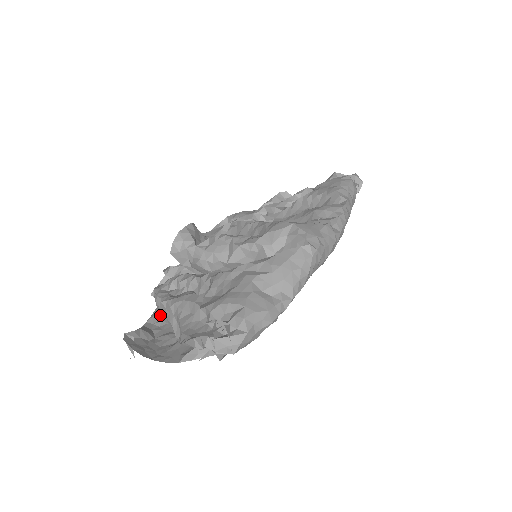
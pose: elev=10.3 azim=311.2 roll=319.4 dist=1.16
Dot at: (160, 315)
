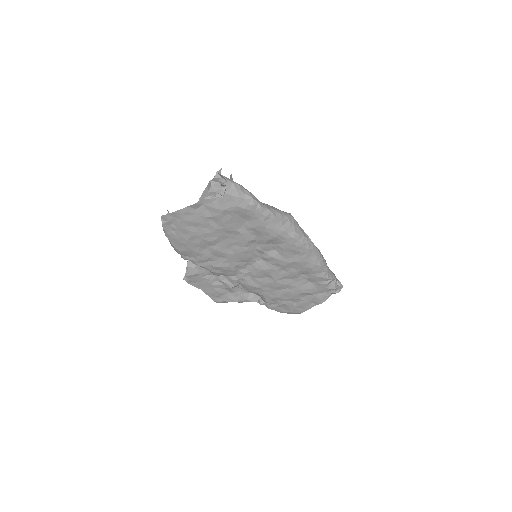
Dot at: occluded
